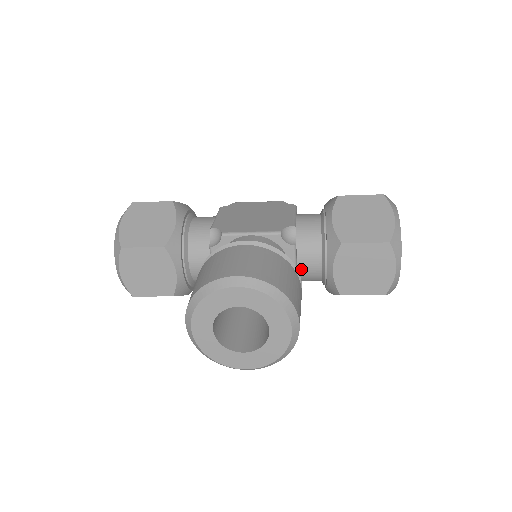
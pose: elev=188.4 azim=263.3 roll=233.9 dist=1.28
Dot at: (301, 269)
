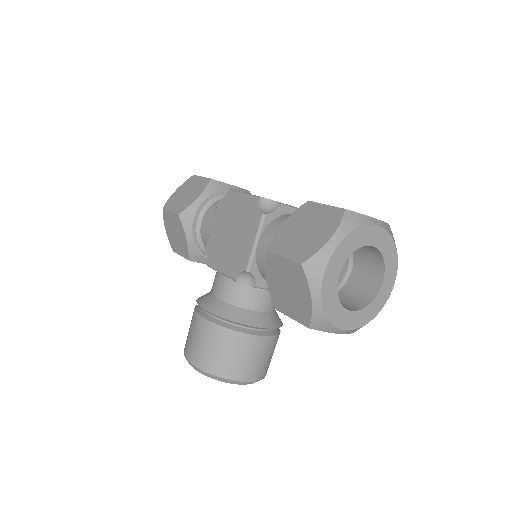
Dot at: occluded
